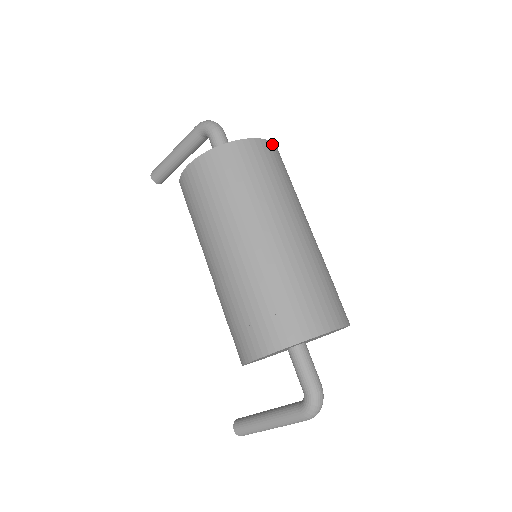
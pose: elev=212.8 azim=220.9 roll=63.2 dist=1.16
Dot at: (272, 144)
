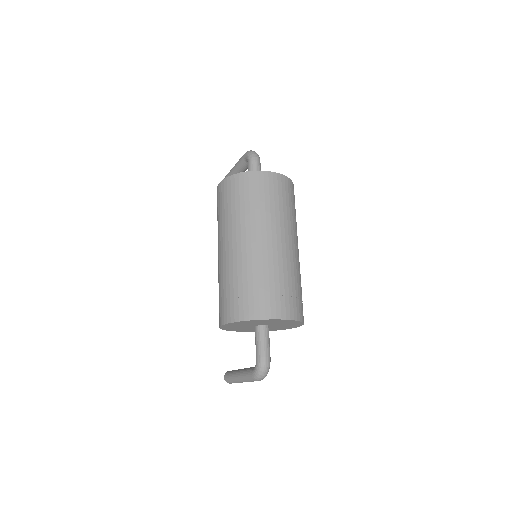
Dot at: (281, 176)
